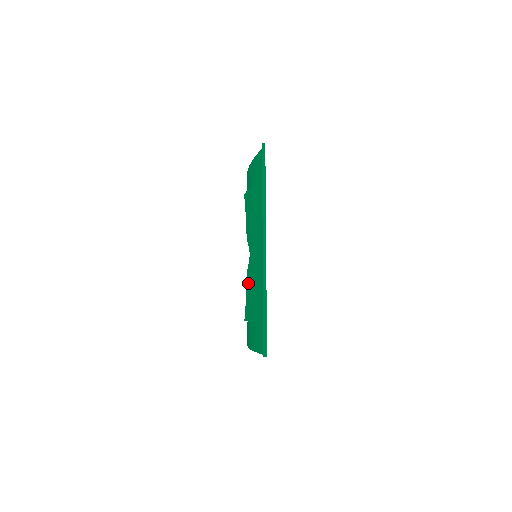
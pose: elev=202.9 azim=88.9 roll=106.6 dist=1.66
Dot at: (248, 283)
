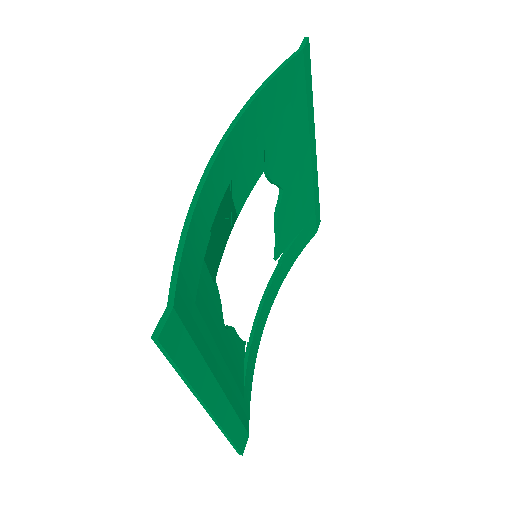
Dot at: occluded
